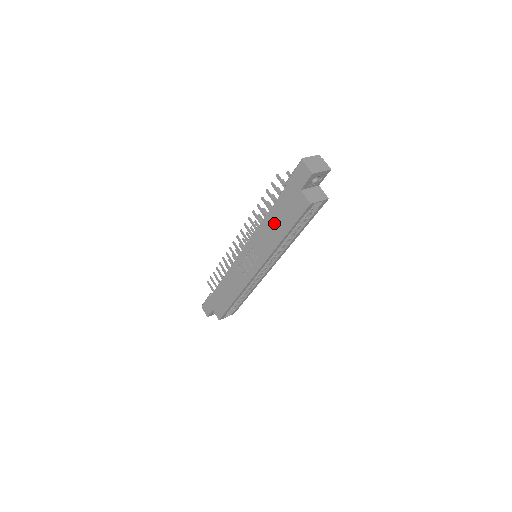
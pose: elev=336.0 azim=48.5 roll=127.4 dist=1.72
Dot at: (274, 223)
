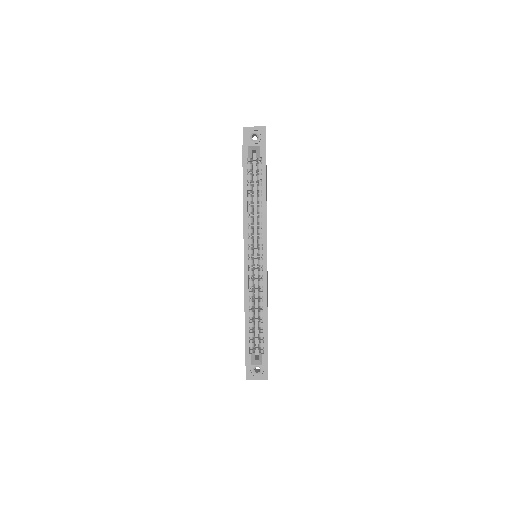
Dot at: occluded
